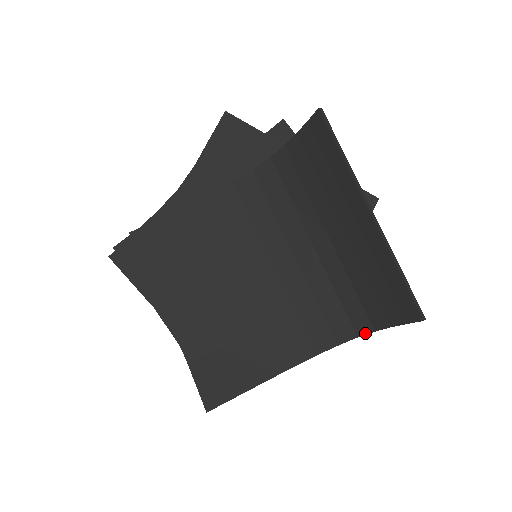
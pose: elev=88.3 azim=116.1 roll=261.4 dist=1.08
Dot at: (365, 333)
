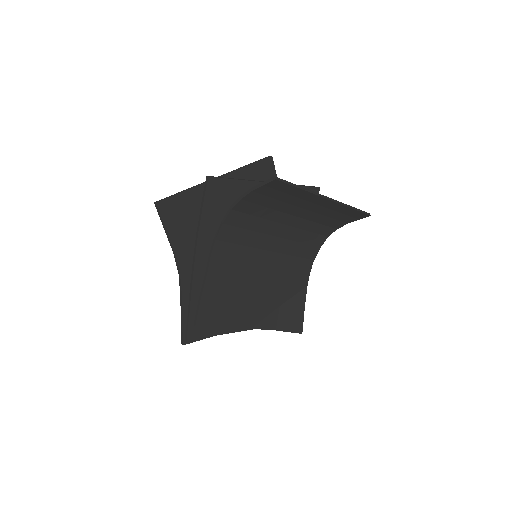
Dot at: occluded
